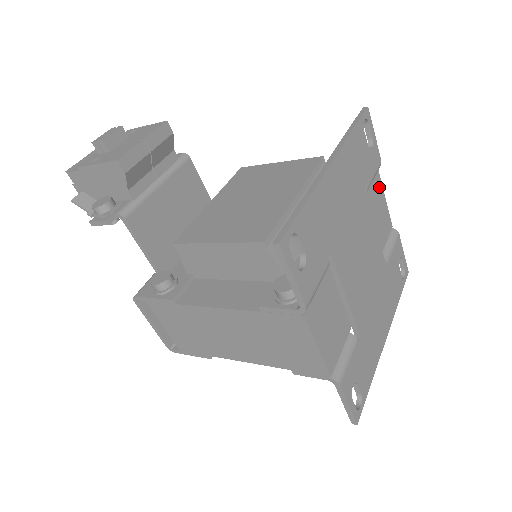
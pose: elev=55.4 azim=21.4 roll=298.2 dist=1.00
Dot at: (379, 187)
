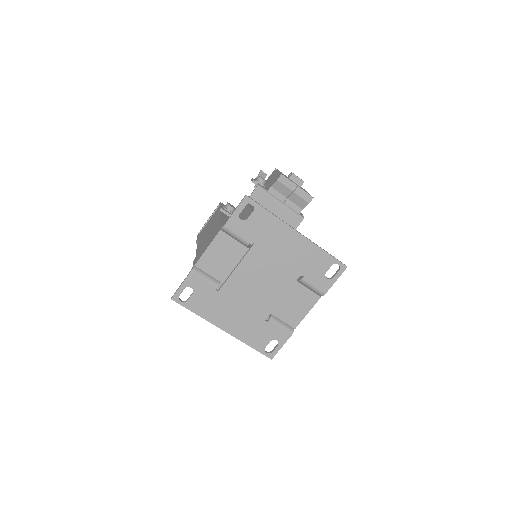
Dot at: (312, 301)
